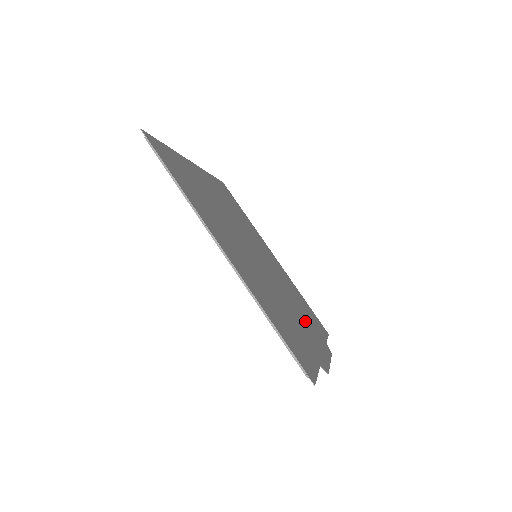
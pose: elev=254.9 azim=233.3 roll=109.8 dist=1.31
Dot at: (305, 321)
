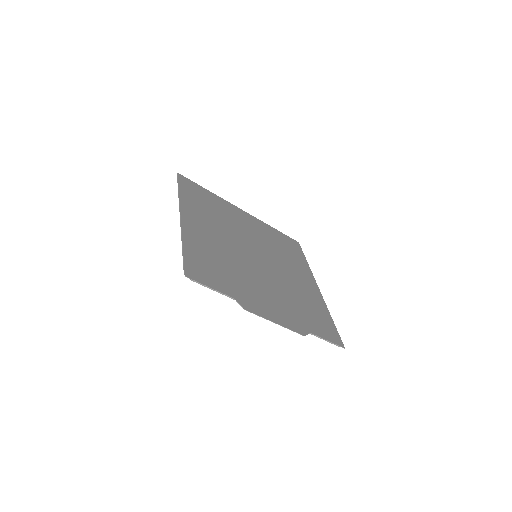
Dot at: (280, 302)
